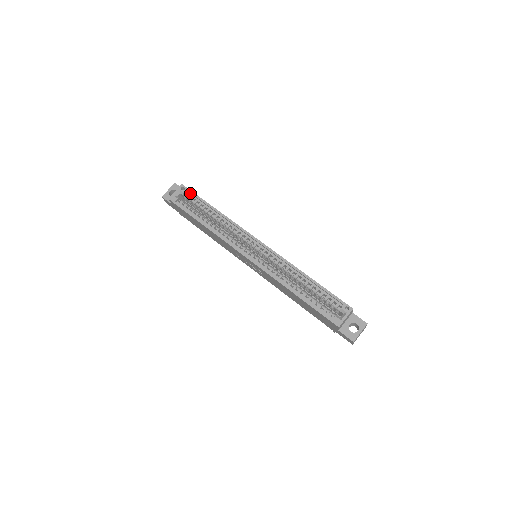
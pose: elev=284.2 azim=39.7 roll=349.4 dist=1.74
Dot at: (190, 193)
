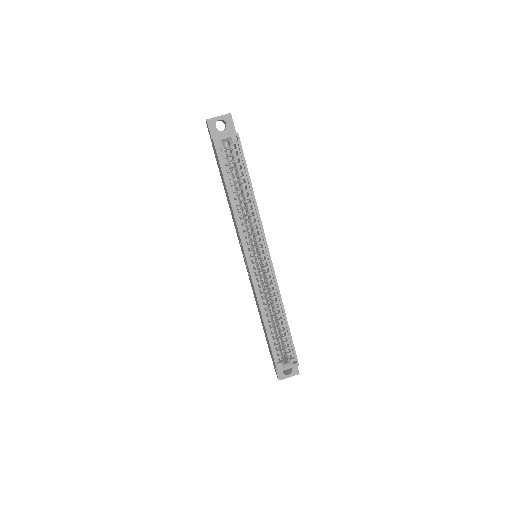
Dot at: (240, 149)
